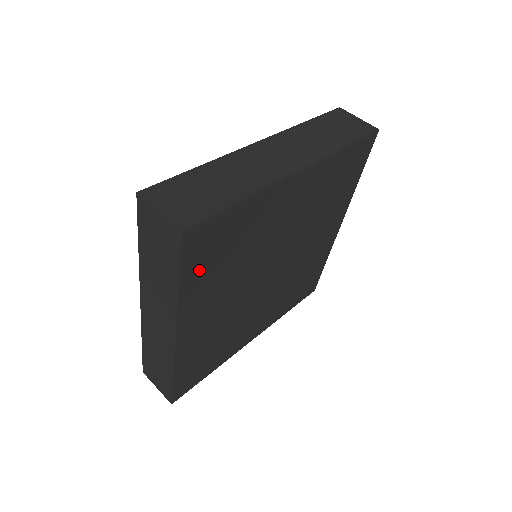
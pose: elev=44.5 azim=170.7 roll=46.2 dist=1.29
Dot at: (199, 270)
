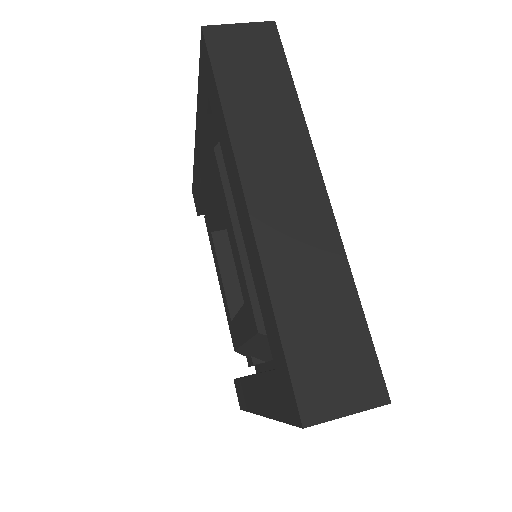
Dot at: occluded
